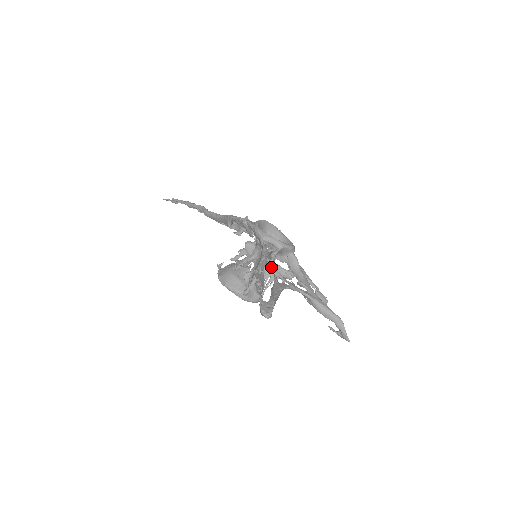
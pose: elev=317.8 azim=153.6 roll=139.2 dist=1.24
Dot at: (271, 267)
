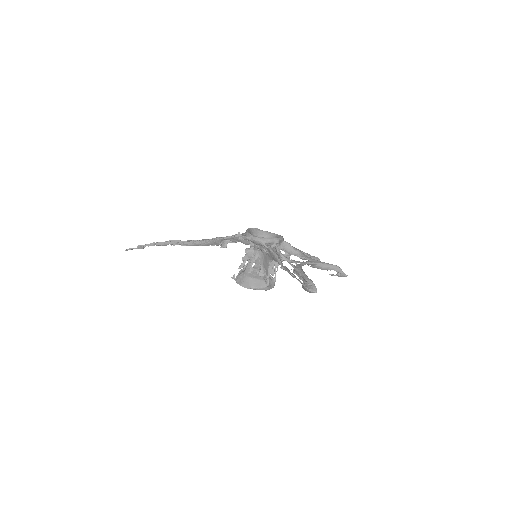
Dot at: (283, 259)
